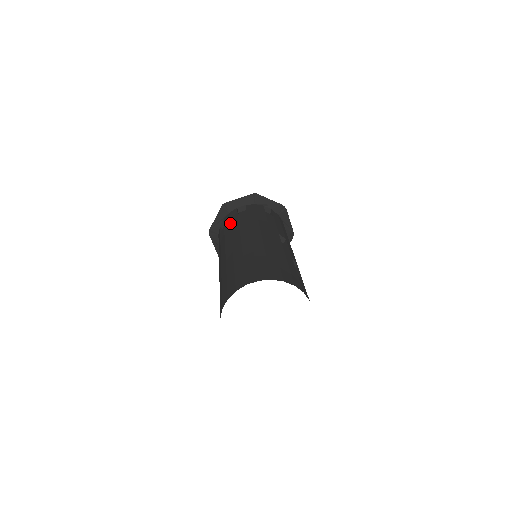
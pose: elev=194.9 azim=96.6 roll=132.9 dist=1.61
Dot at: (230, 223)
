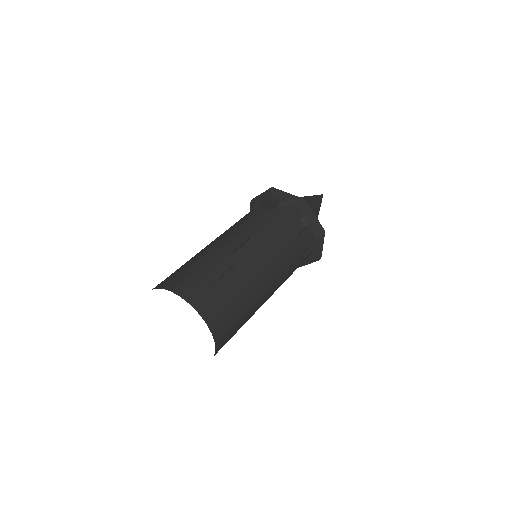
Dot at: occluded
